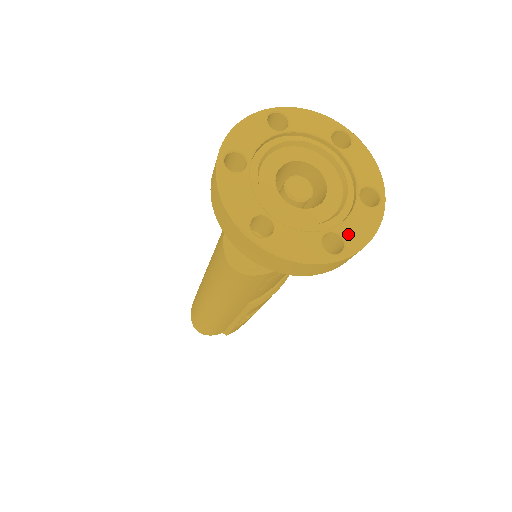
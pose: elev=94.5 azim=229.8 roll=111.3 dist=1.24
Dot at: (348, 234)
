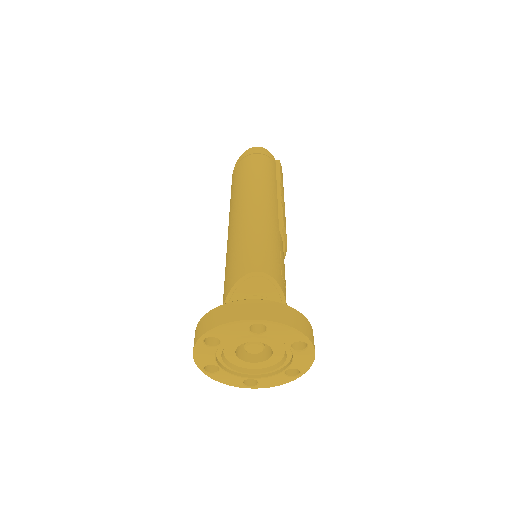
Dot at: (298, 367)
